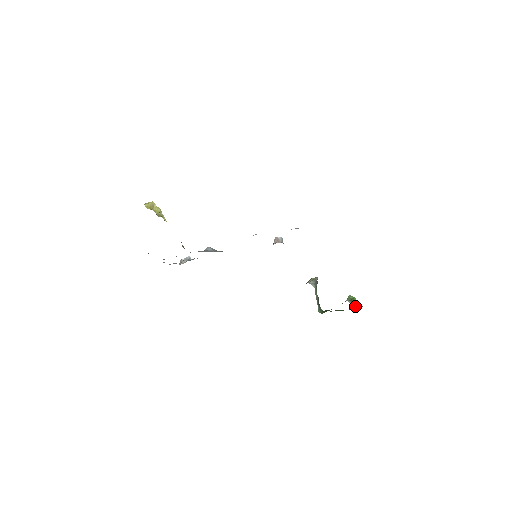
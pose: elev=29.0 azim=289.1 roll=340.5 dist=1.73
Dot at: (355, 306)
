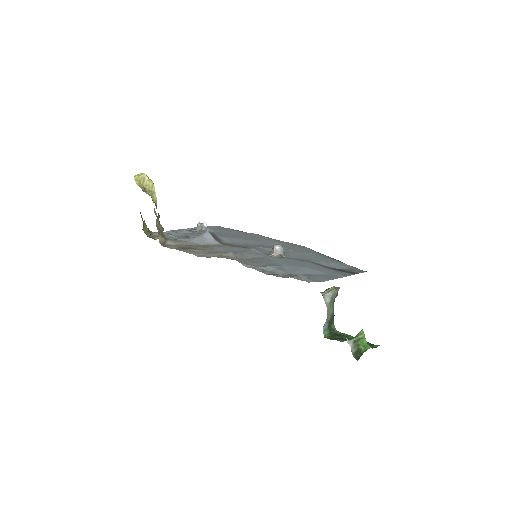
Dot at: (354, 354)
